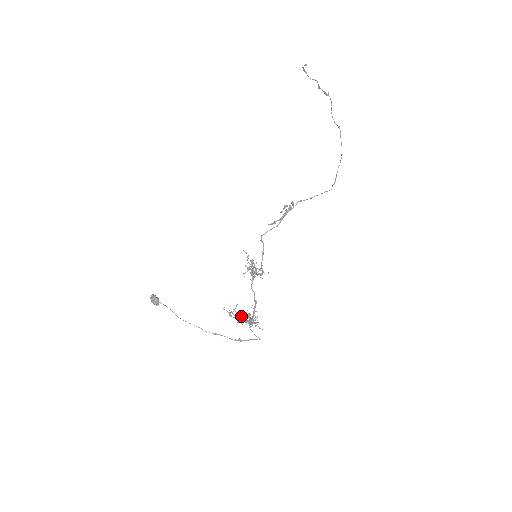
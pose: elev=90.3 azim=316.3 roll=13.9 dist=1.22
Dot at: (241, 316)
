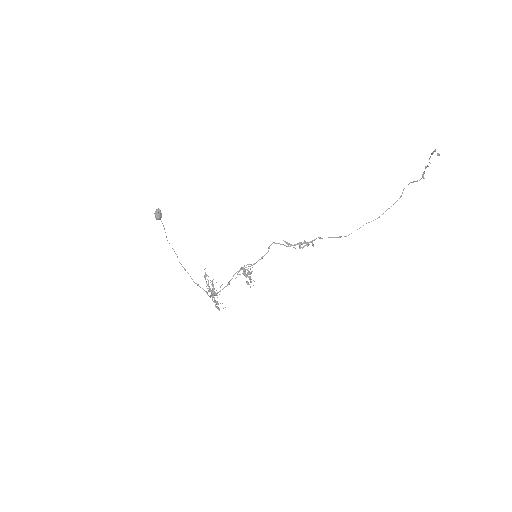
Dot at: occluded
